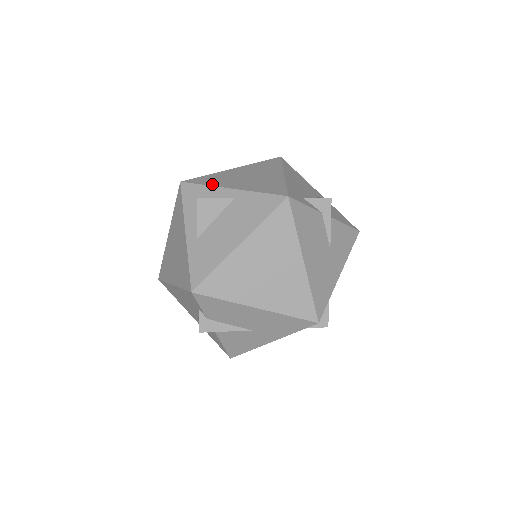
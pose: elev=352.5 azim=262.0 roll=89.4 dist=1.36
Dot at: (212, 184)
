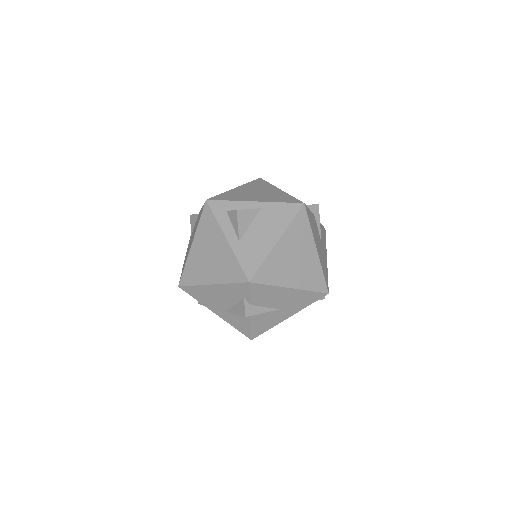
Dot at: (236, 199)
